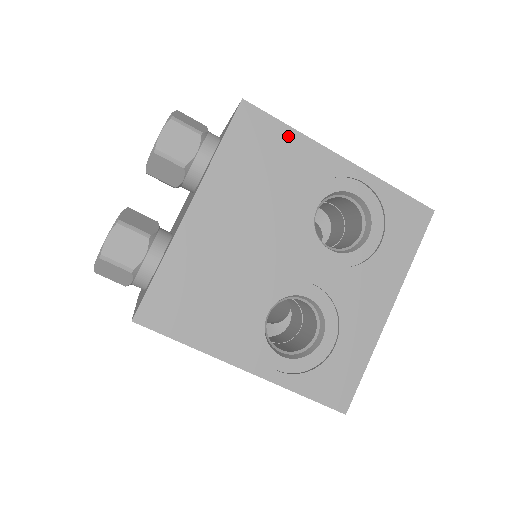
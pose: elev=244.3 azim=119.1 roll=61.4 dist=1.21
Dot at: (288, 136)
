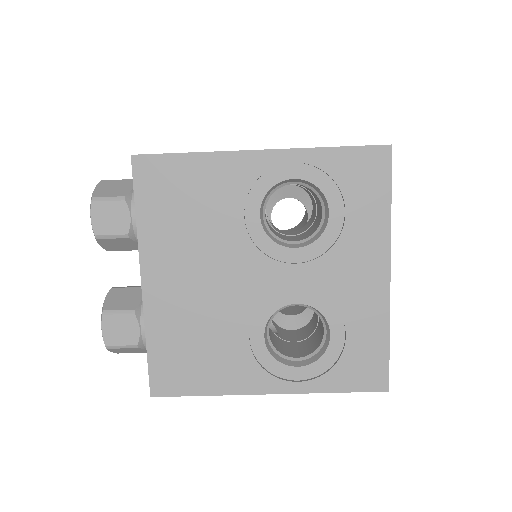
Dot at: (193, 163)
